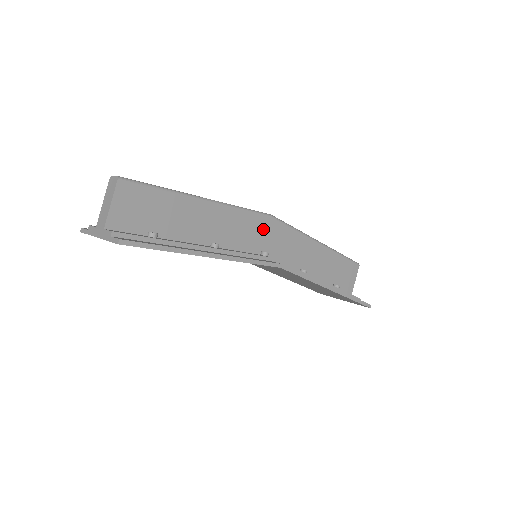
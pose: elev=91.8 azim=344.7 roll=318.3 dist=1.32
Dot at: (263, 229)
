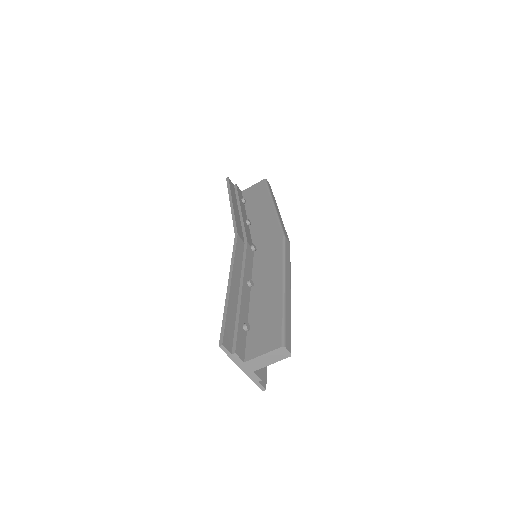
Dot at: occluded
